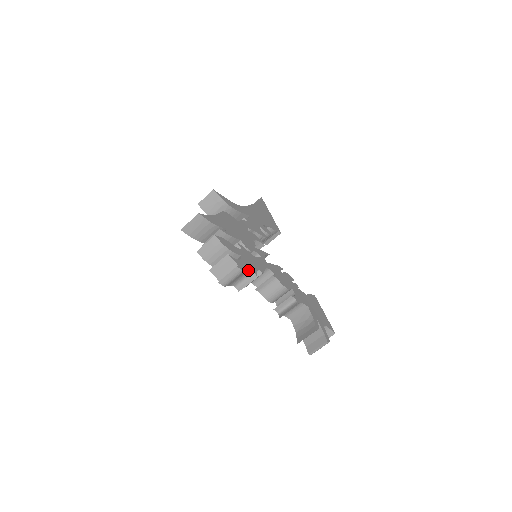
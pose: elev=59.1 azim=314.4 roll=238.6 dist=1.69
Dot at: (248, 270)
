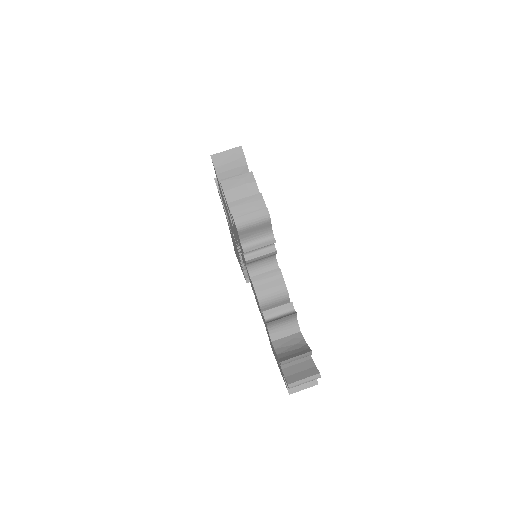
Dot at: (271, 228)
